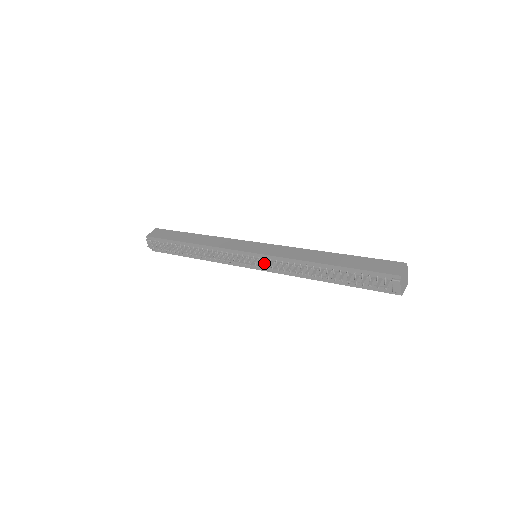
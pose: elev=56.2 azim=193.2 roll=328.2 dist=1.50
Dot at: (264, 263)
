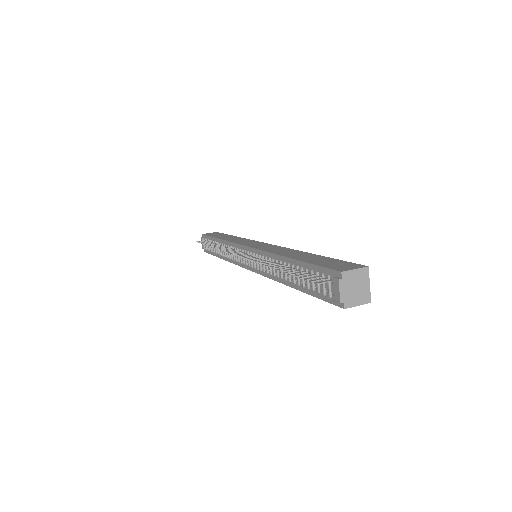
Dot at: occluded
